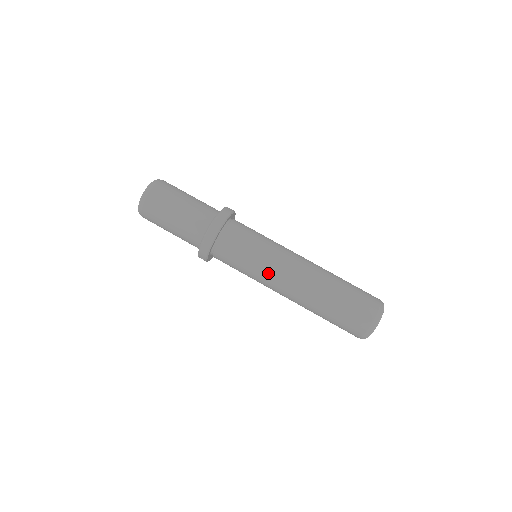
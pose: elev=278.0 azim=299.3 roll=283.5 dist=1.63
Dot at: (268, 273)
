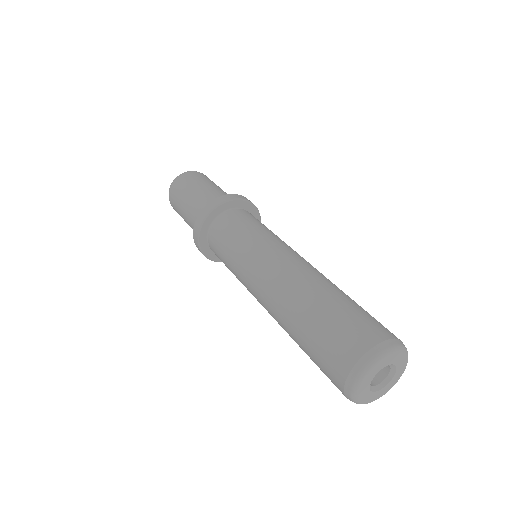
Dot at: (244, 272)
